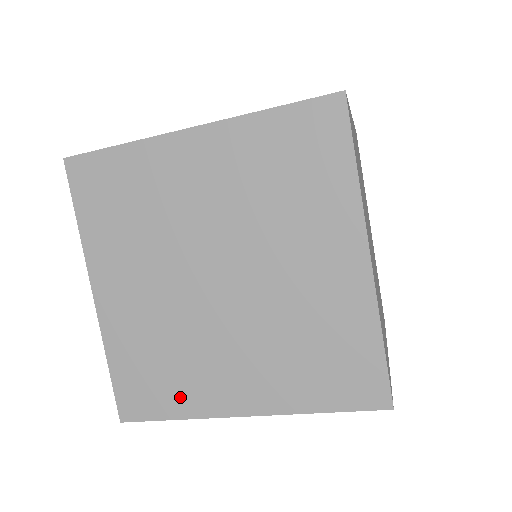
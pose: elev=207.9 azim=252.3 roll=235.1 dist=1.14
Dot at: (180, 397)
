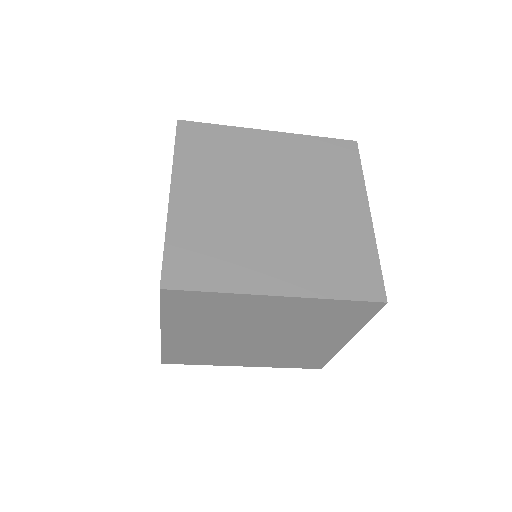
Dot at: (225, 275)
